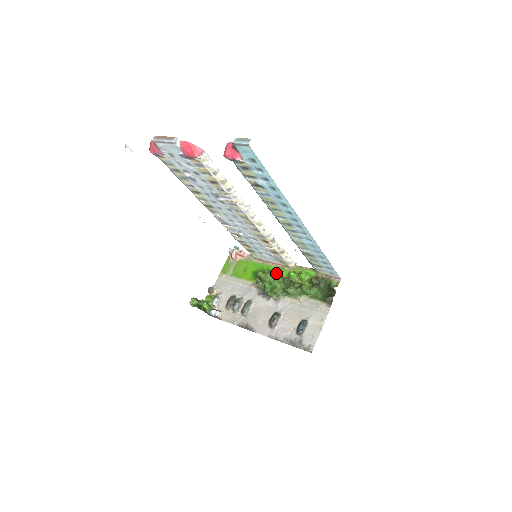
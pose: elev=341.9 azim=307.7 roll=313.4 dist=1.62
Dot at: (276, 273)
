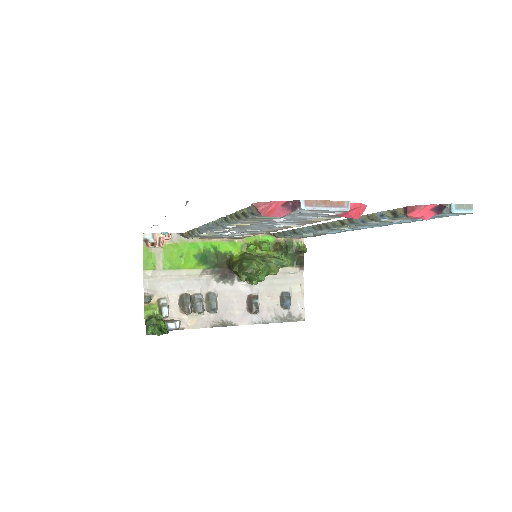
Dot at: (254, 258)
